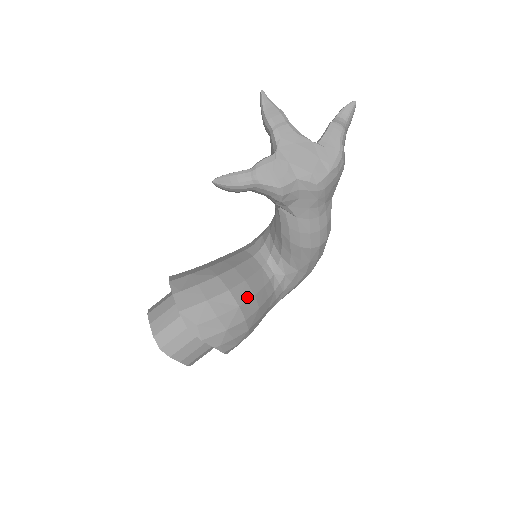
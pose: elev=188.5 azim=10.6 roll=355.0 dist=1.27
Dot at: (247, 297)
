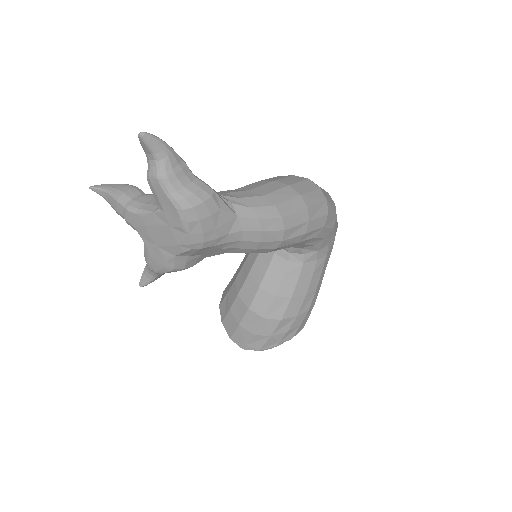
Dot at: (268, 303)
